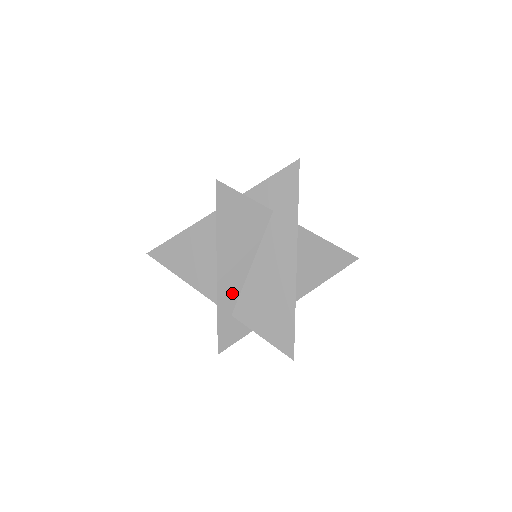
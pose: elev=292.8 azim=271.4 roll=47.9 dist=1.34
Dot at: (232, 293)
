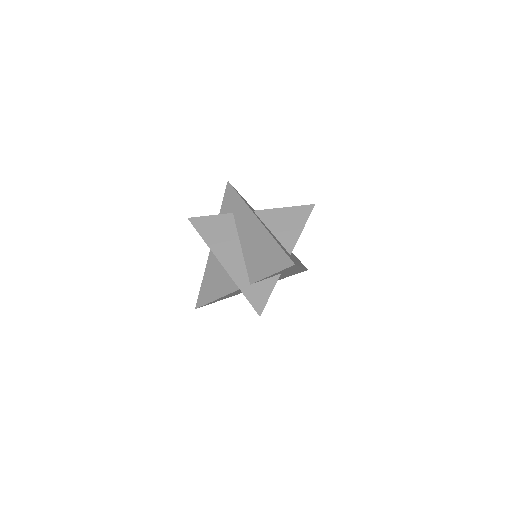
Dot at: occluded
